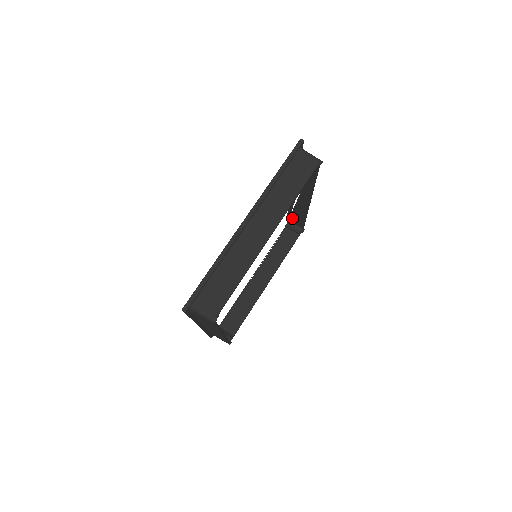
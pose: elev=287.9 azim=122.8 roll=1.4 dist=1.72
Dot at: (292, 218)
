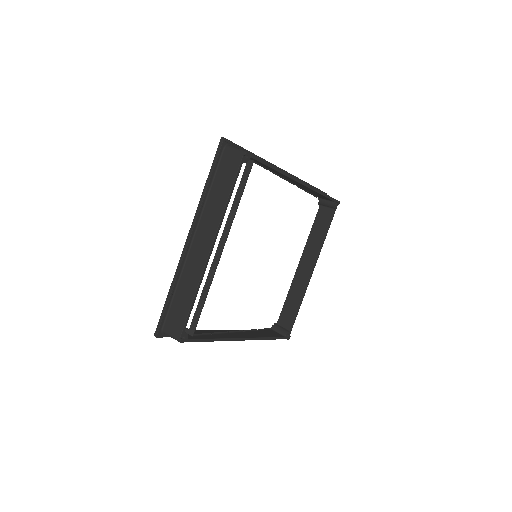
Dot at: (316, 195)
